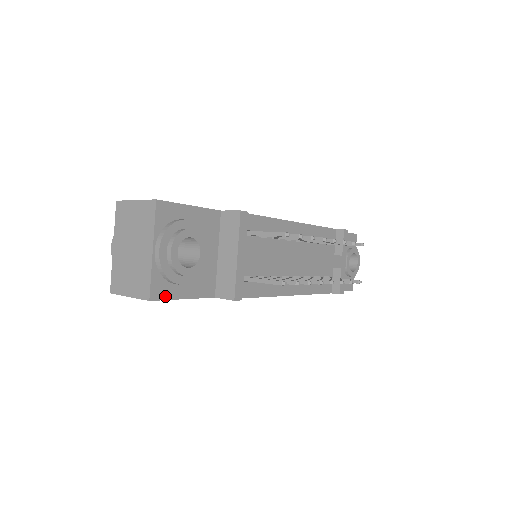
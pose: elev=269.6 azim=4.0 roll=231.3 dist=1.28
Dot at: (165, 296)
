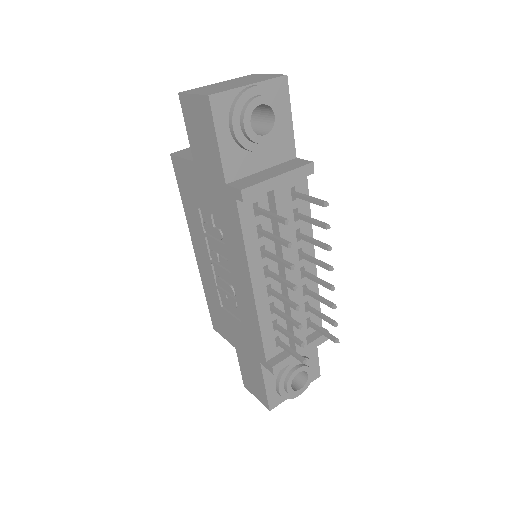
Dot at: (216, 115)
